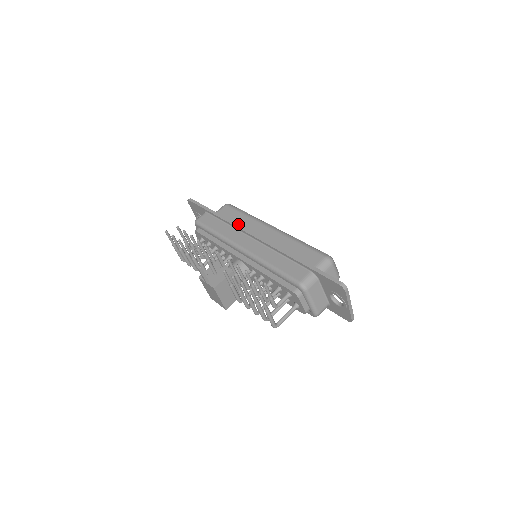
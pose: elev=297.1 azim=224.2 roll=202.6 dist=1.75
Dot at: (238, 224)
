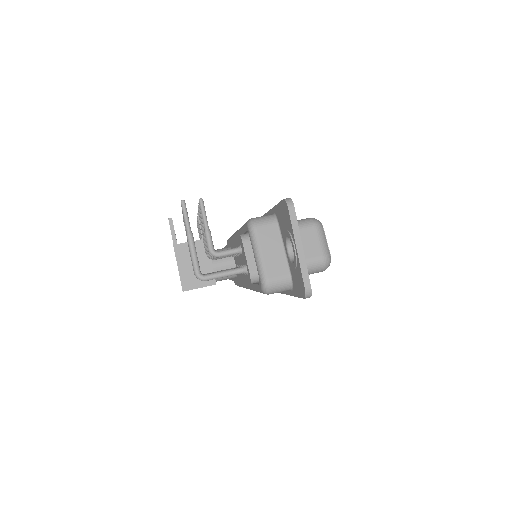
Dot at: occluded
